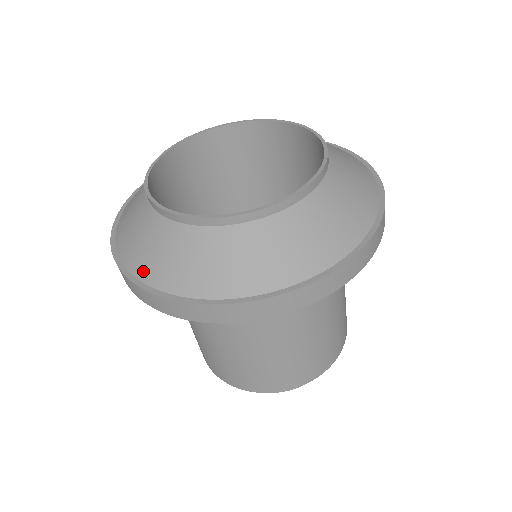
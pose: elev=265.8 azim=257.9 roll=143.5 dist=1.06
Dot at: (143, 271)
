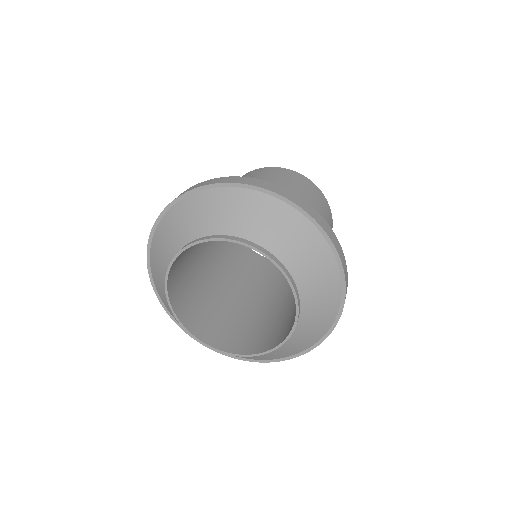
Dot at: (253, 359)
